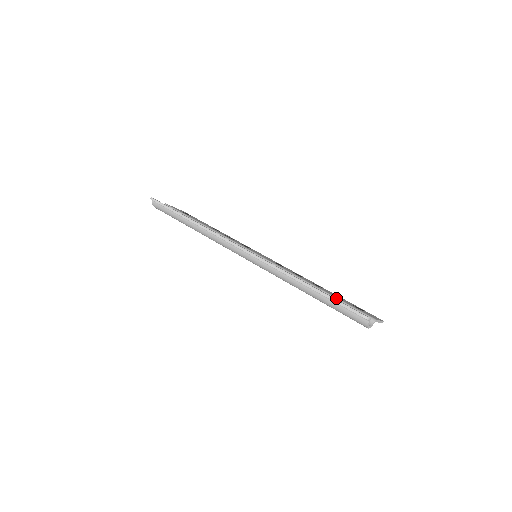
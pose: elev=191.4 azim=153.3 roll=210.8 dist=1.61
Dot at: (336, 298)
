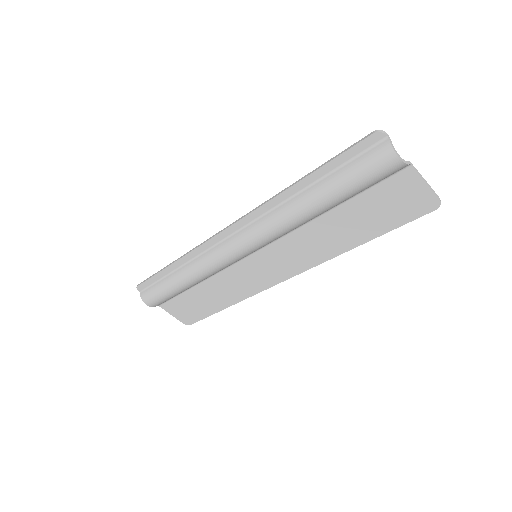
Dot at: occluded
